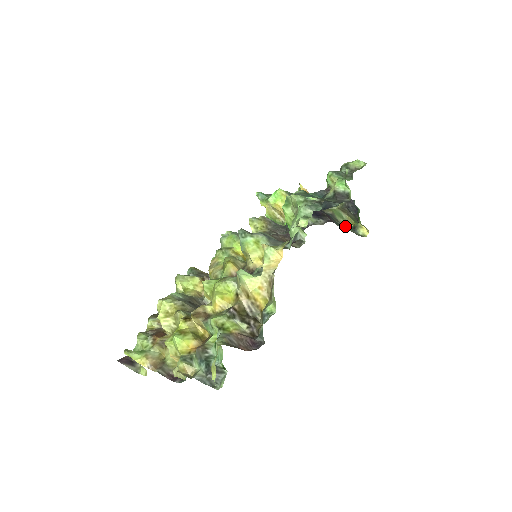
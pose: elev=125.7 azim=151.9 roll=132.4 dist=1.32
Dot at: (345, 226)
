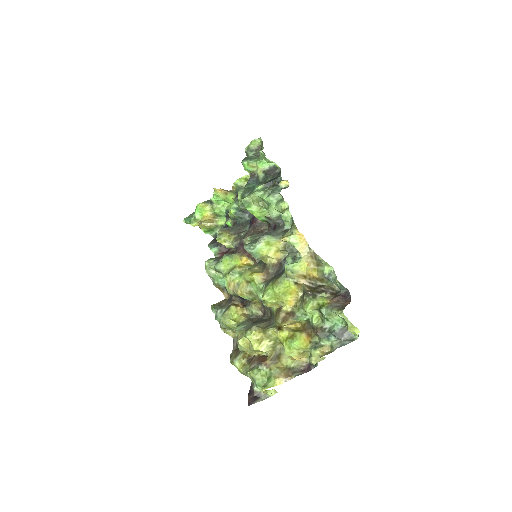
Dot at: occluded
